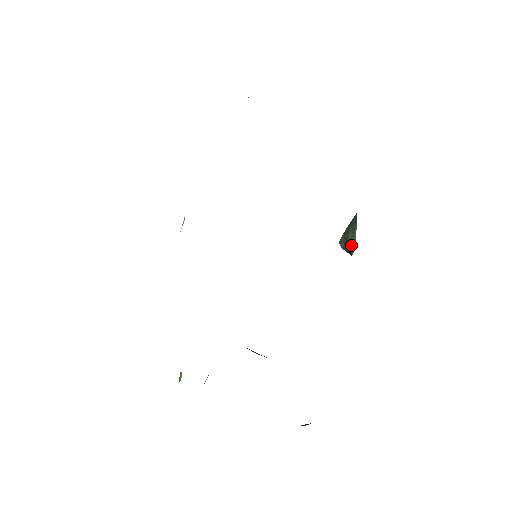
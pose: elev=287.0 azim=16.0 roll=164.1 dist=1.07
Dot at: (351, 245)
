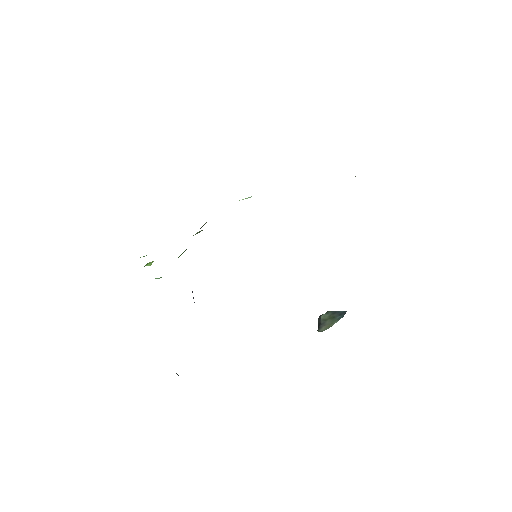
Dot at: (322, 324)
